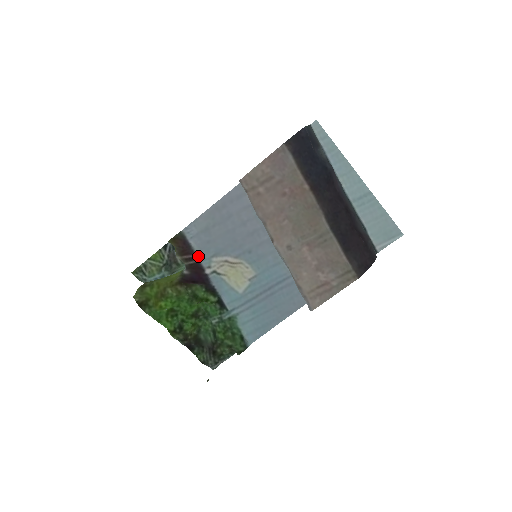
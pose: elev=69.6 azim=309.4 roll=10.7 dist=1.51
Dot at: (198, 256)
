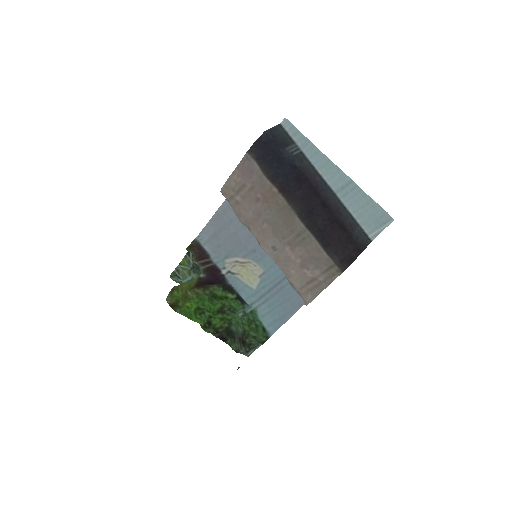
Dot at: (213, 259)
